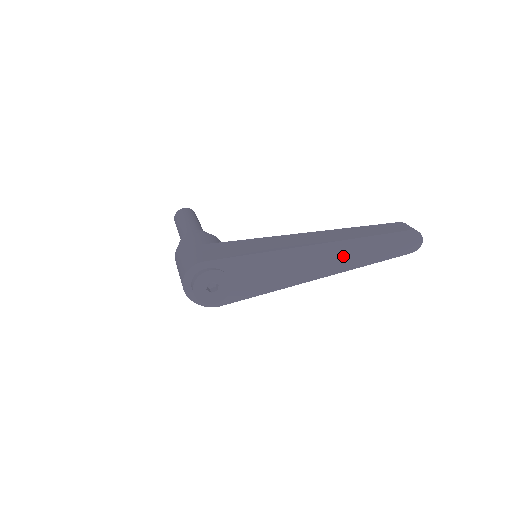
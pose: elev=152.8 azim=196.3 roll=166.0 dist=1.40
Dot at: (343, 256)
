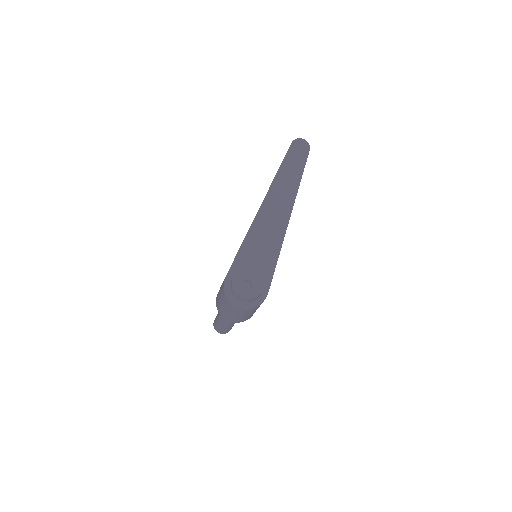
Dot at: (283, 190)
